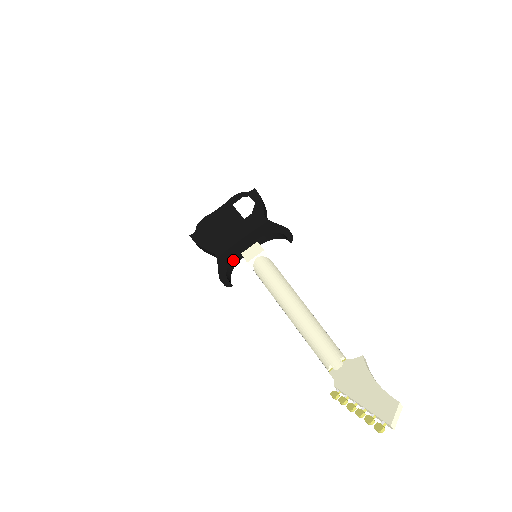
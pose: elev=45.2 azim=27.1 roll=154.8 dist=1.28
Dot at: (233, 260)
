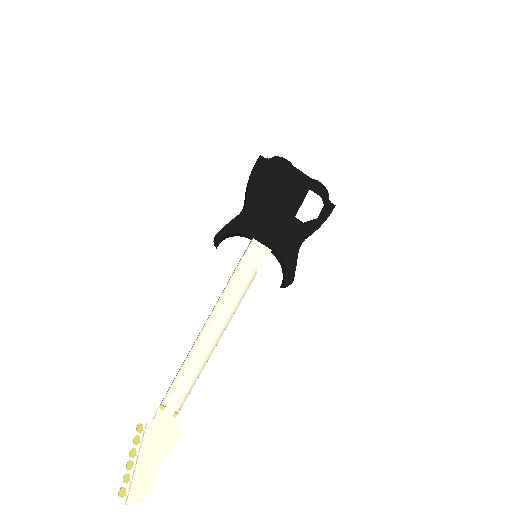
Dot at: (244, 234)
